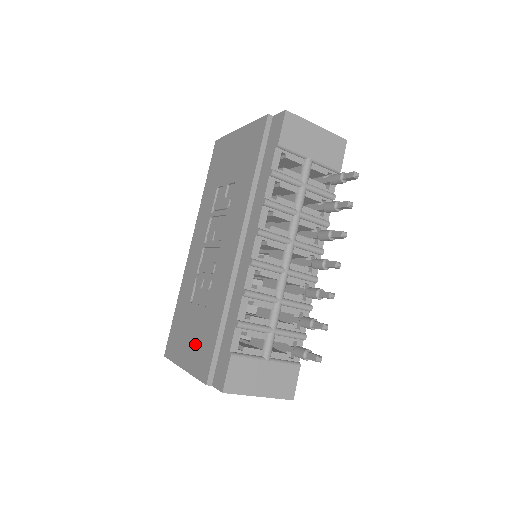
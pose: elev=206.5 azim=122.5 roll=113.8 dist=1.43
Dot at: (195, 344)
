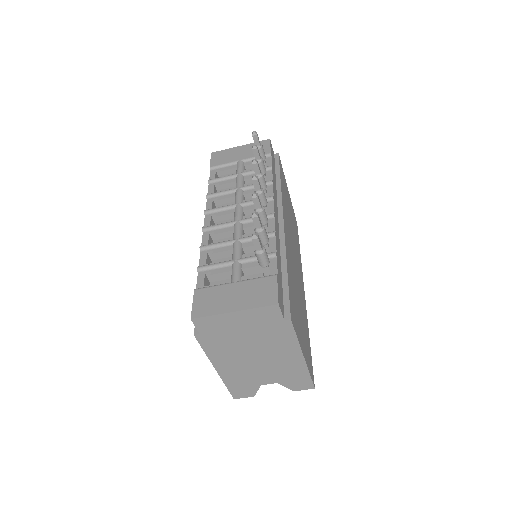
Dot at: occluded
